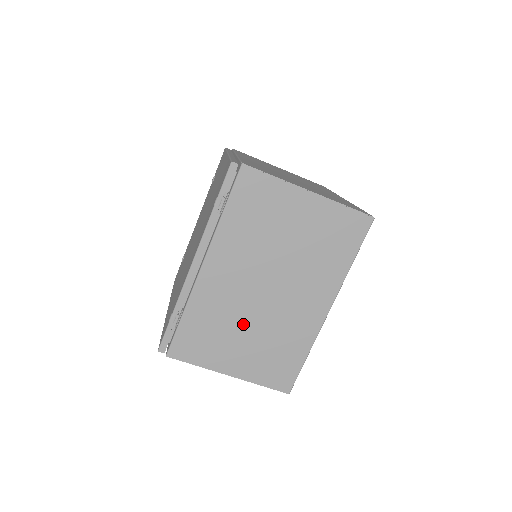
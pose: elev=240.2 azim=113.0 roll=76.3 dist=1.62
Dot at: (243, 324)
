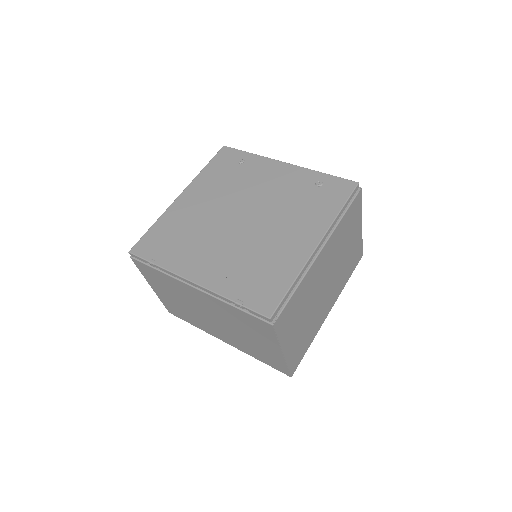
Dot at: (183, 301)
